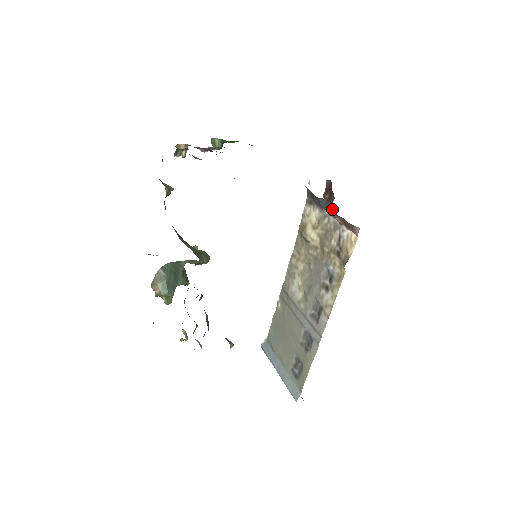
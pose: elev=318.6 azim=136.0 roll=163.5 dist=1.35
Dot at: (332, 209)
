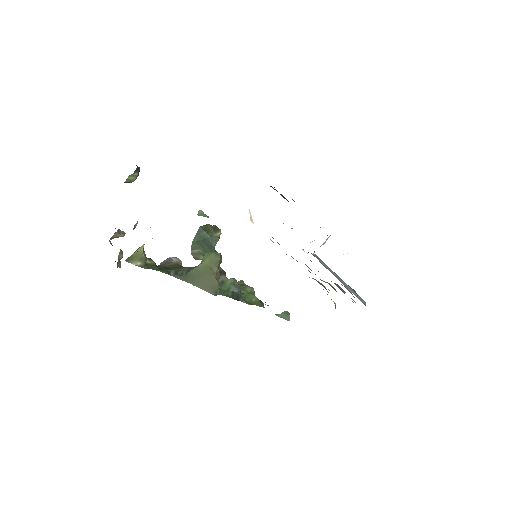
Dot at: occluded
